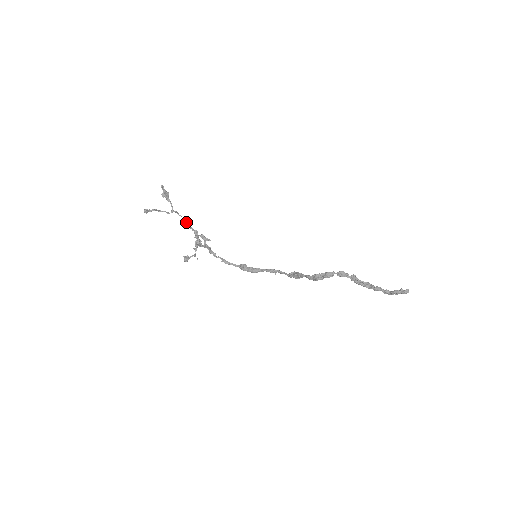
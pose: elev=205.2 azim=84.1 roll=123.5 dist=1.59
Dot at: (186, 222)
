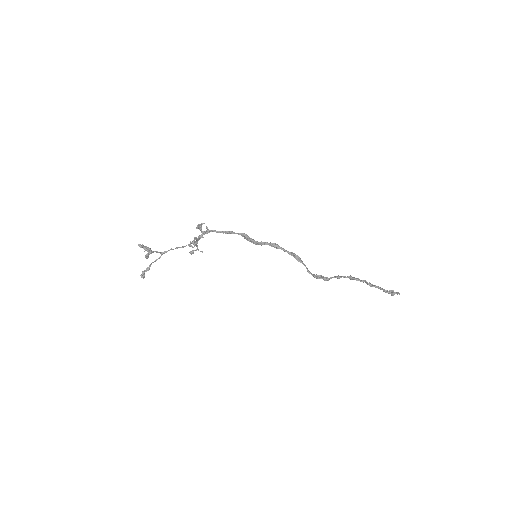
Dot at: occluded
